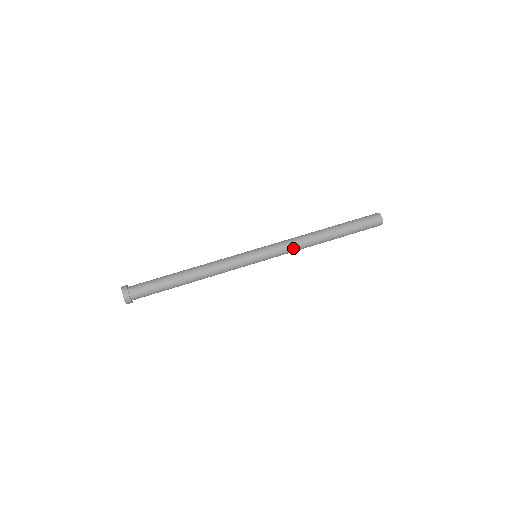
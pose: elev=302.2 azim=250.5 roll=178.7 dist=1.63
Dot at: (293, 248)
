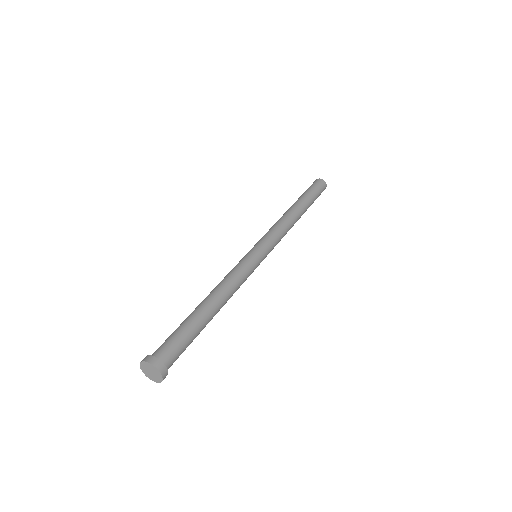
Dot at: (283, 233)
